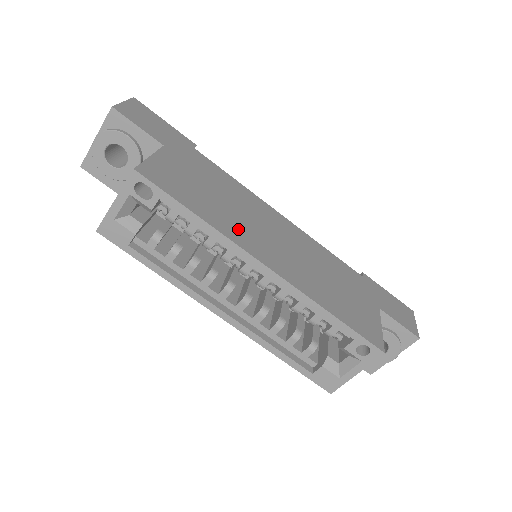
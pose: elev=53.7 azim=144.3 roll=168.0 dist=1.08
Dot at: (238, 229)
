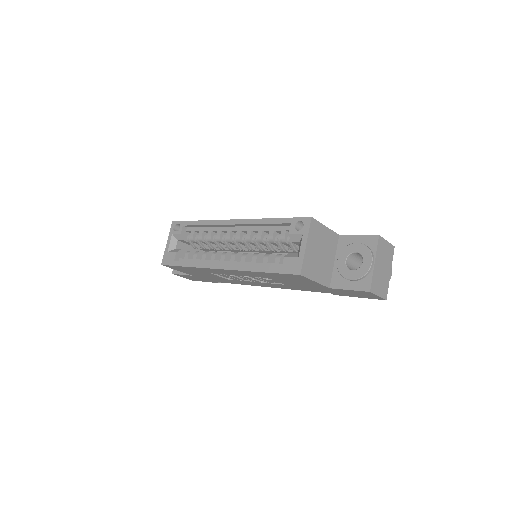
Dot at: occluded
